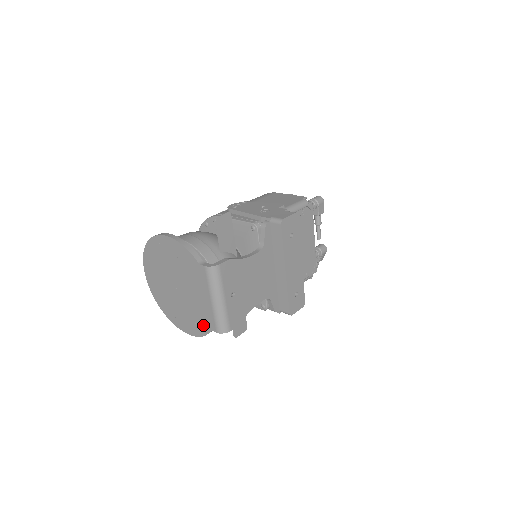
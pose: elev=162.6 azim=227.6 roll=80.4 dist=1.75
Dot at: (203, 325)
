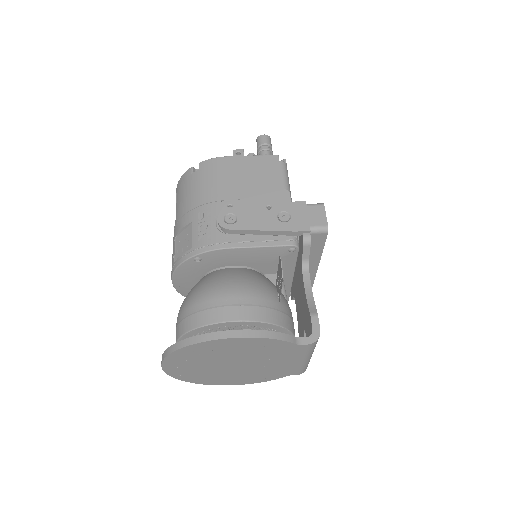
Dot at: (275, 376)
